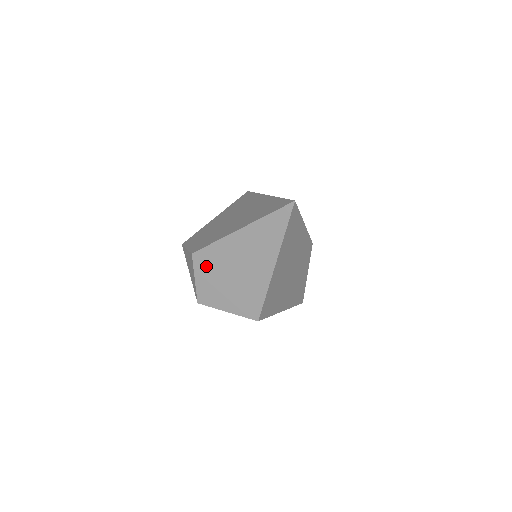
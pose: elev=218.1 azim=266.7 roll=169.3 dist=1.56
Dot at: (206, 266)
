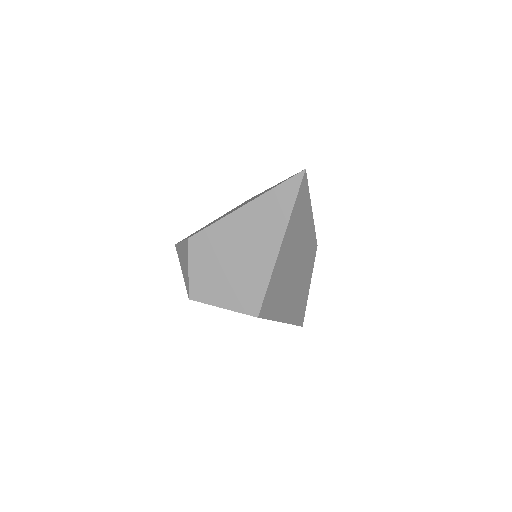
Dot at: (203, 252)
